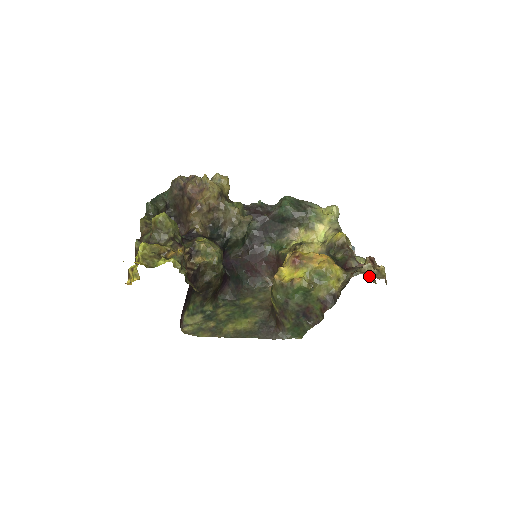
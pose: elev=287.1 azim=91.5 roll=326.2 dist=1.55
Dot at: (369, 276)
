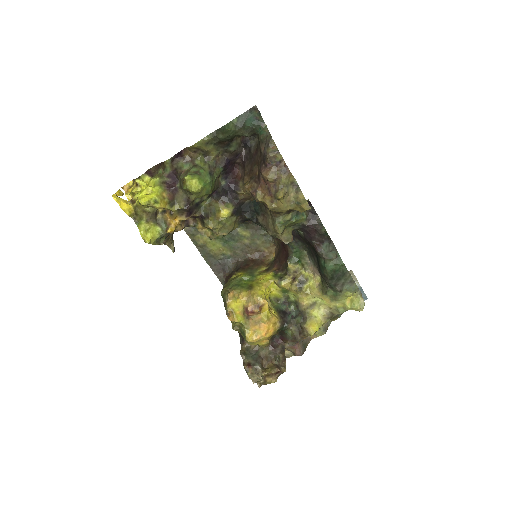
Dot at: (290, 352)
